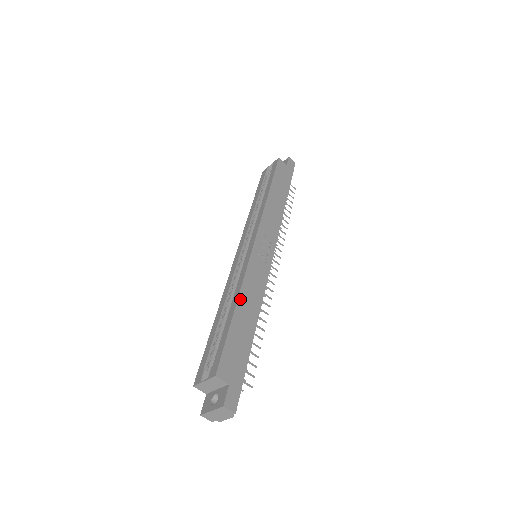
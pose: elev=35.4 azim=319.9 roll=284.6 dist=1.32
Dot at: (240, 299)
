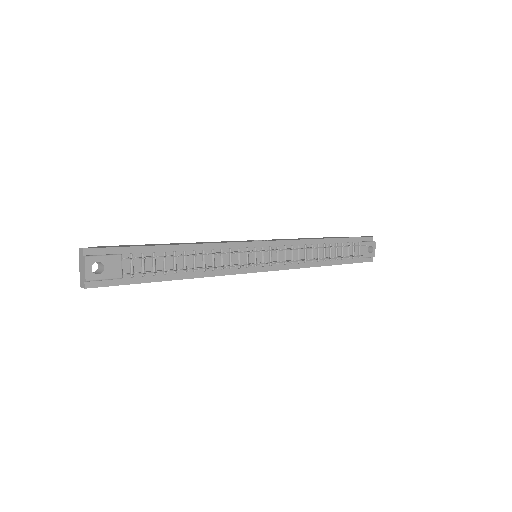
Dot at: occluded
